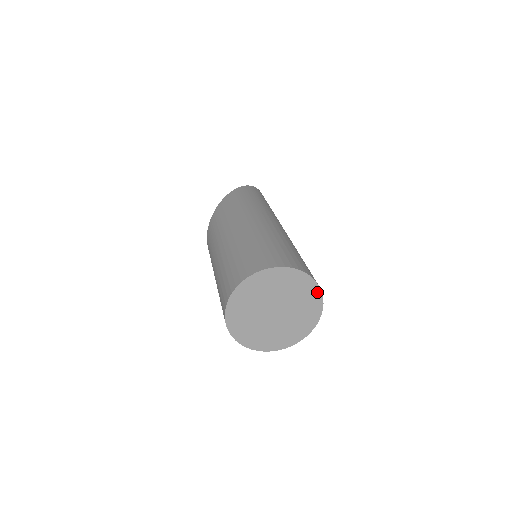
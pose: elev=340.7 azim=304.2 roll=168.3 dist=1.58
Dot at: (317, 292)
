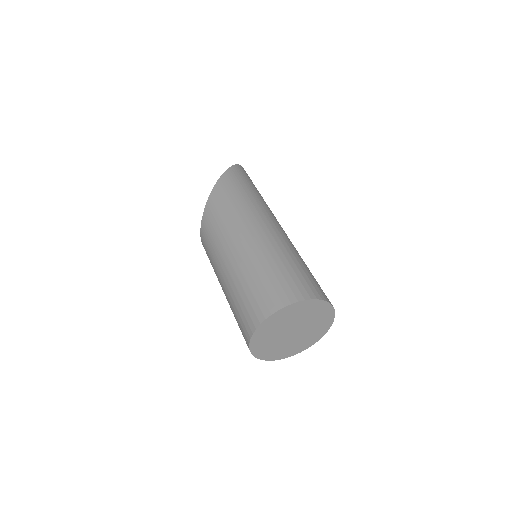
Dot at: (330, 310)
